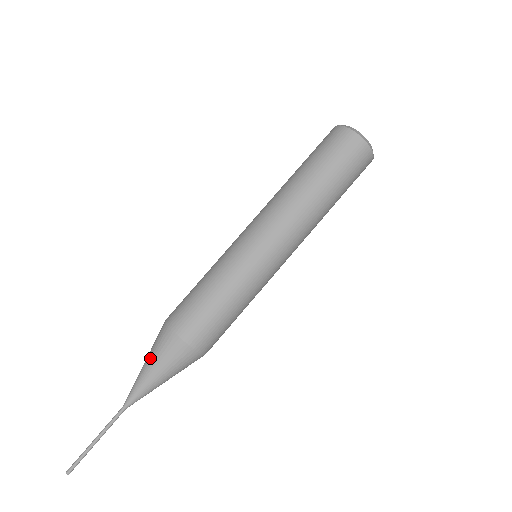
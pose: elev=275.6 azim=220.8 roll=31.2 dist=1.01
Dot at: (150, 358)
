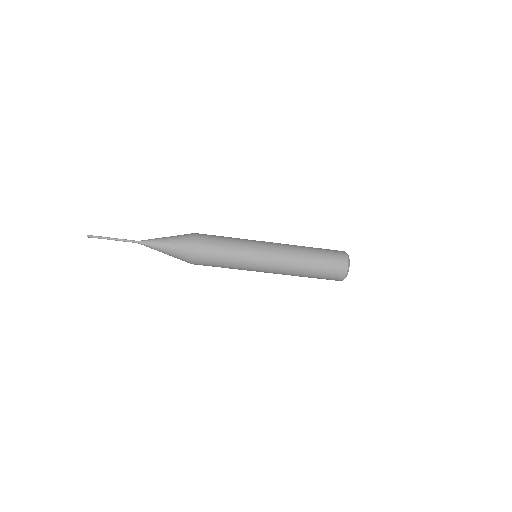
Dot at: (172, 240)
